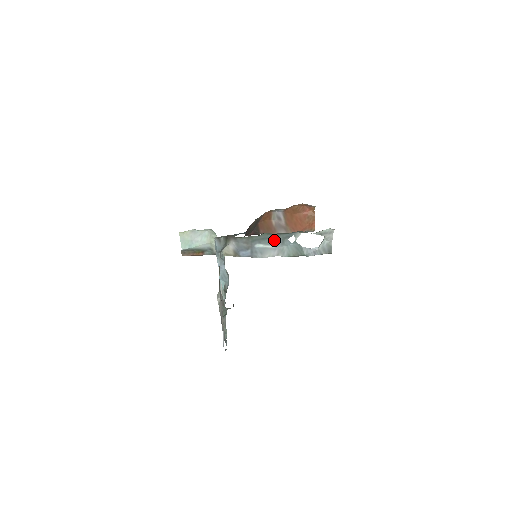
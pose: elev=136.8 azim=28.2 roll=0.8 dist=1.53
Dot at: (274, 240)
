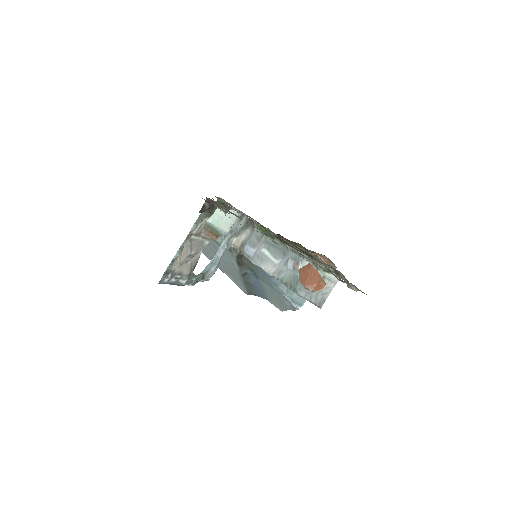
Dot at: (281, 255)
